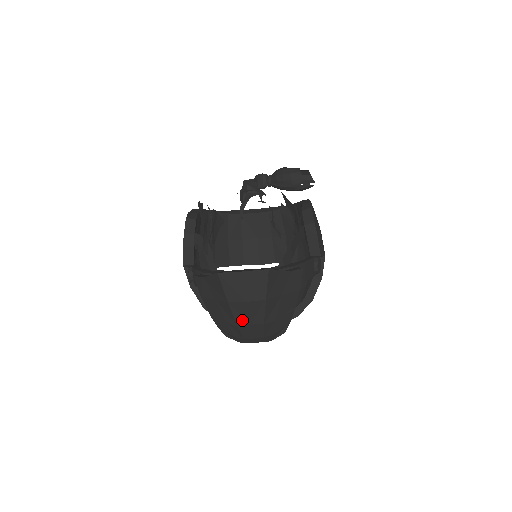
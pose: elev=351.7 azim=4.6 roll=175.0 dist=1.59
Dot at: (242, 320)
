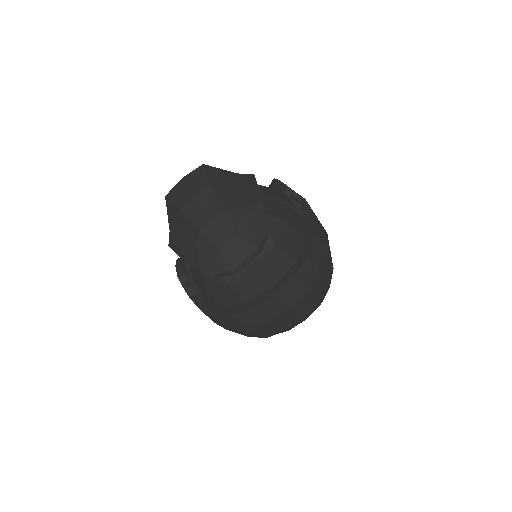
Dot at: (202, 221)
